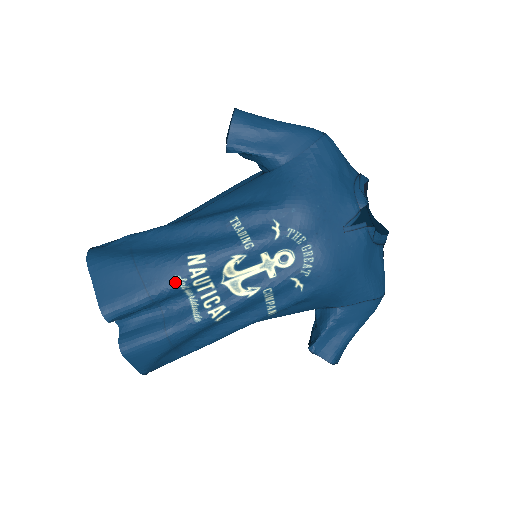
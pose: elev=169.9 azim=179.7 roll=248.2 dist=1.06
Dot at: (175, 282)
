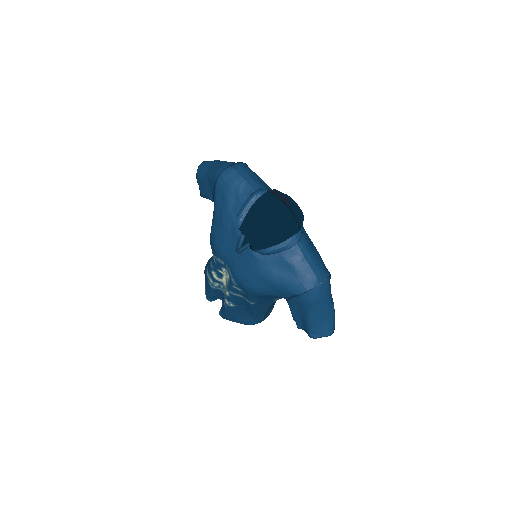
Dot at: (210, 285)
